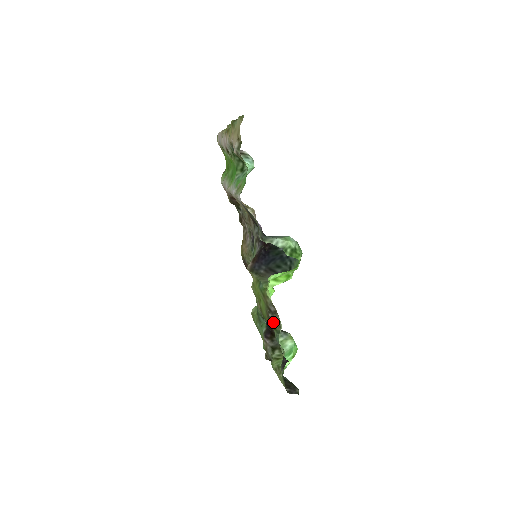
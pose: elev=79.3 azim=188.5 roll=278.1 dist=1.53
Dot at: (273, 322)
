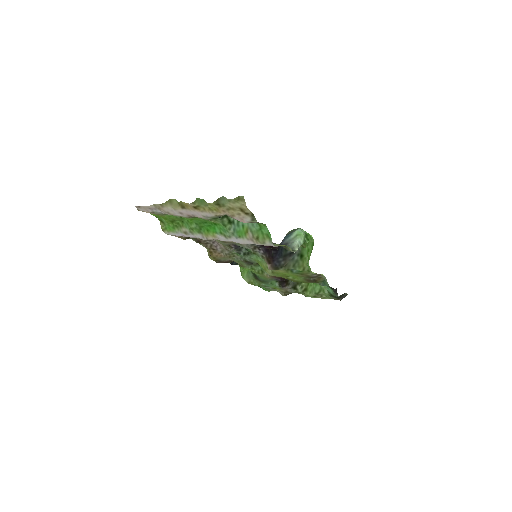
Dot at: (316, 280)
